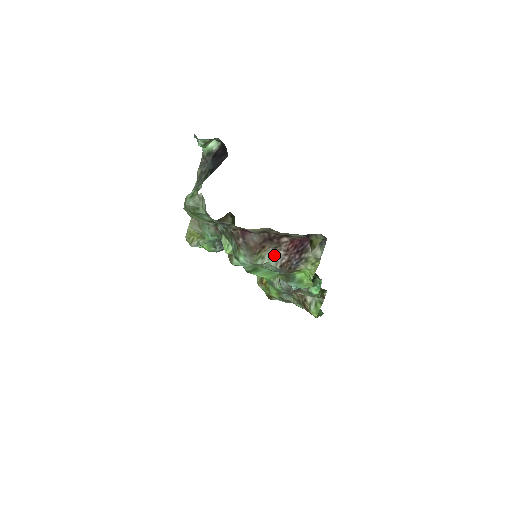
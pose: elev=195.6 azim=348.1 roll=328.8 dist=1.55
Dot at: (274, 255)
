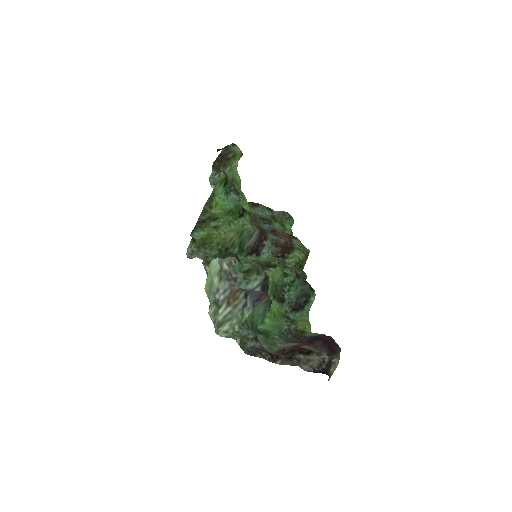
Dot at: (290, 344)
